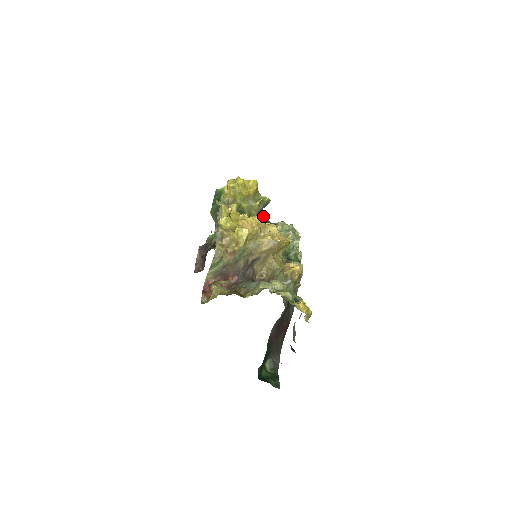
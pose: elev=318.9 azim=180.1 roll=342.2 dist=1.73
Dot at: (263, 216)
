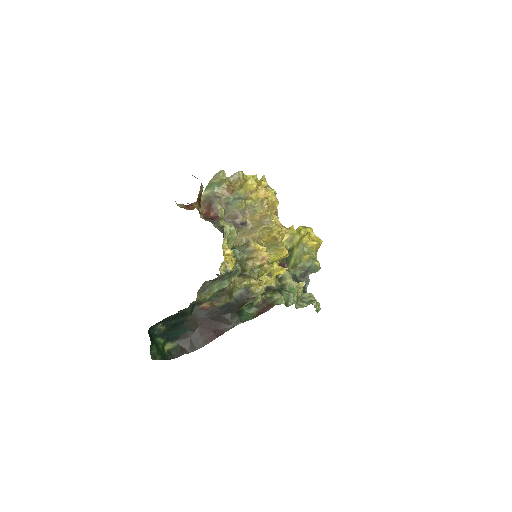
Dot at: (304, 279)
